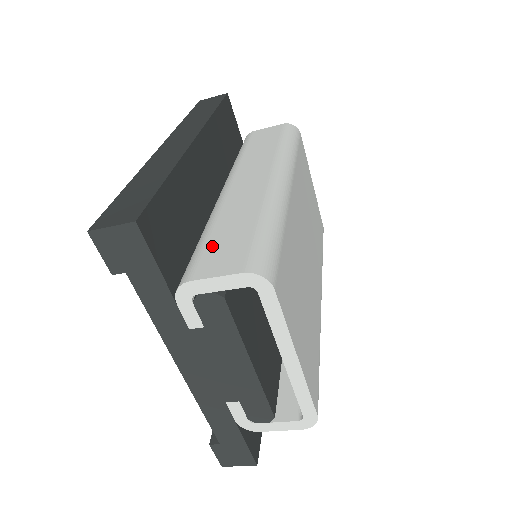
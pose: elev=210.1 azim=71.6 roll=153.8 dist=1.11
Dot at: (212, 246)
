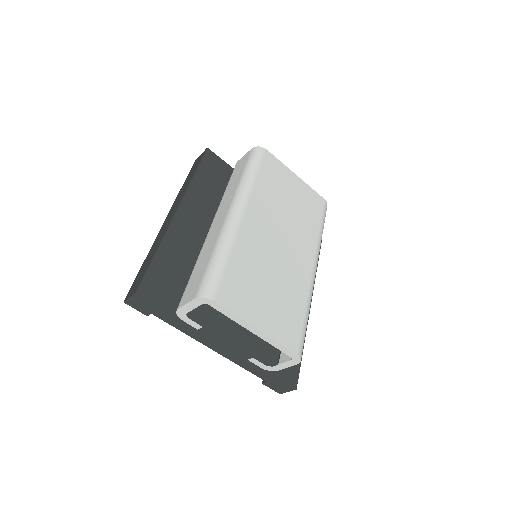
Dot at: (191, 281)
